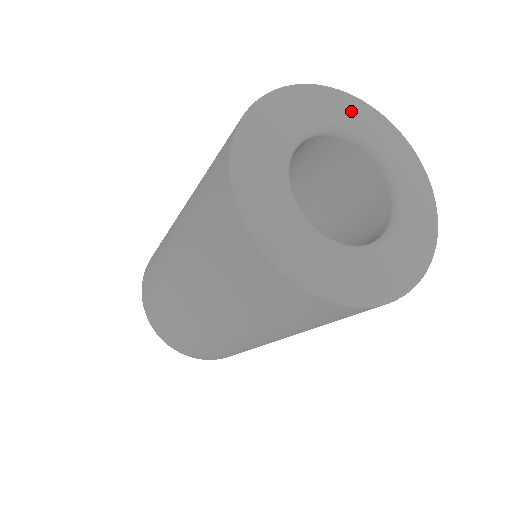
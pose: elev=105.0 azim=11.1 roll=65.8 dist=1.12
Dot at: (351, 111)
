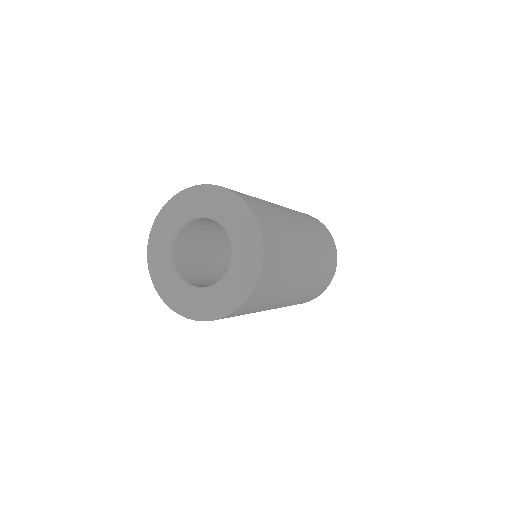
Dot at: (234, 214)
